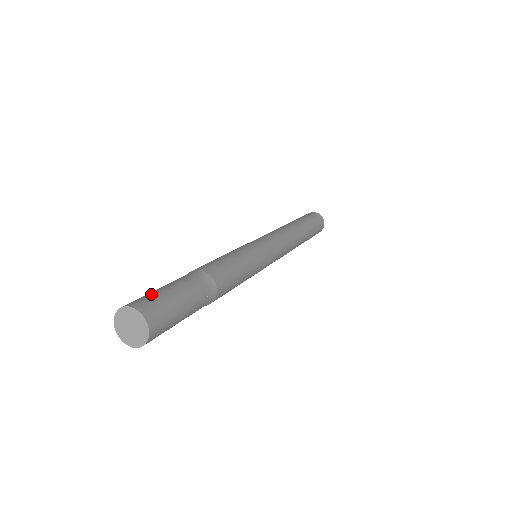
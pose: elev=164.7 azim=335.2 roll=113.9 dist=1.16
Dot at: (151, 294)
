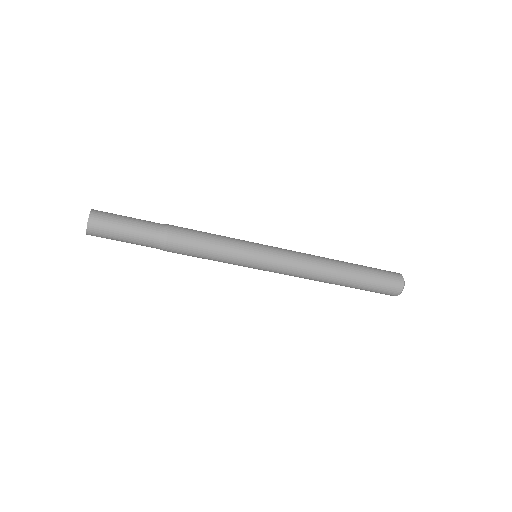
Dot at: (114, 214)
